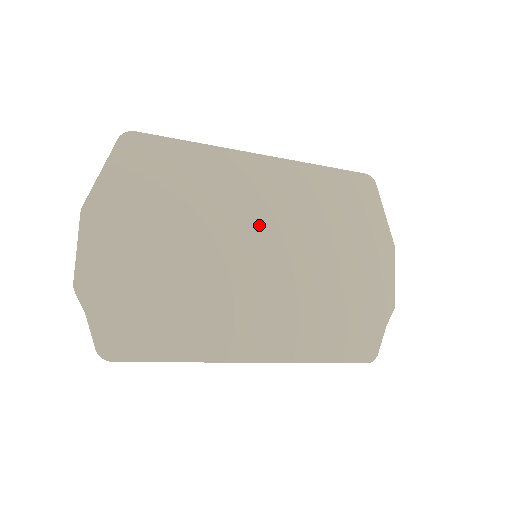
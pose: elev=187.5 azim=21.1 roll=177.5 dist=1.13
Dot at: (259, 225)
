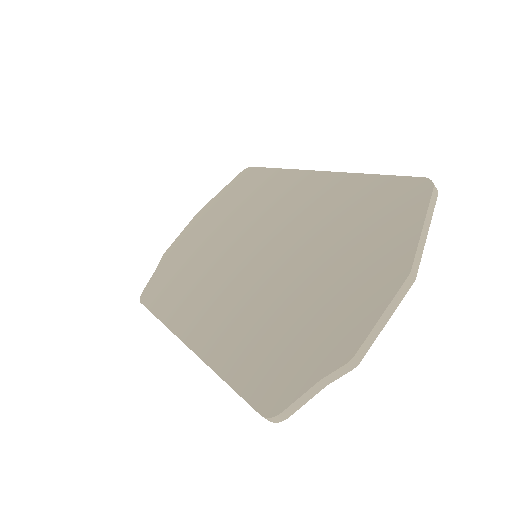
Dot at: (273, 228)
